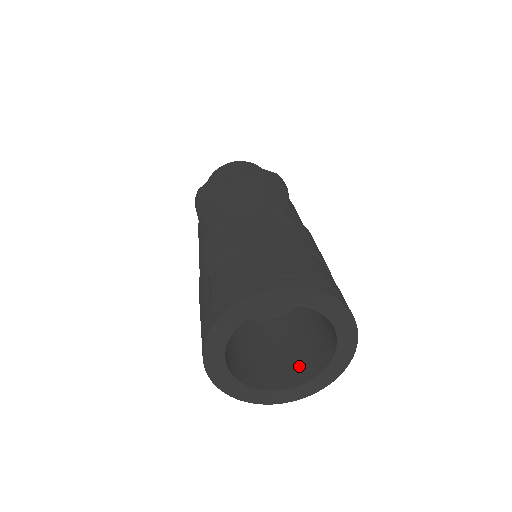
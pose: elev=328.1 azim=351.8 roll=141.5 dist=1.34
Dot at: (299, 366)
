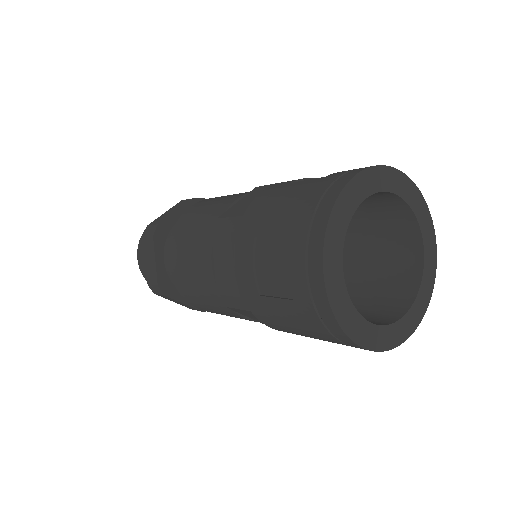
Dot at: (401, 263)
